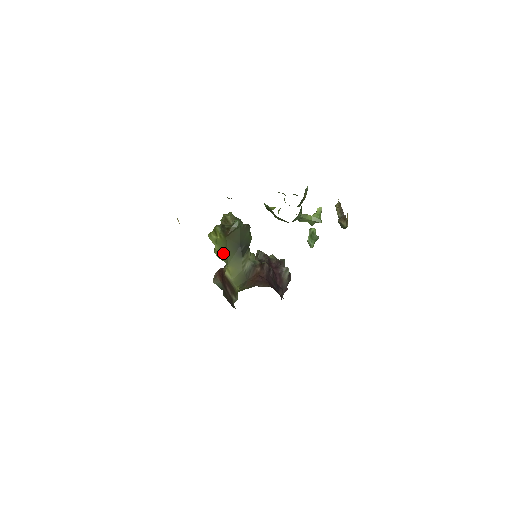
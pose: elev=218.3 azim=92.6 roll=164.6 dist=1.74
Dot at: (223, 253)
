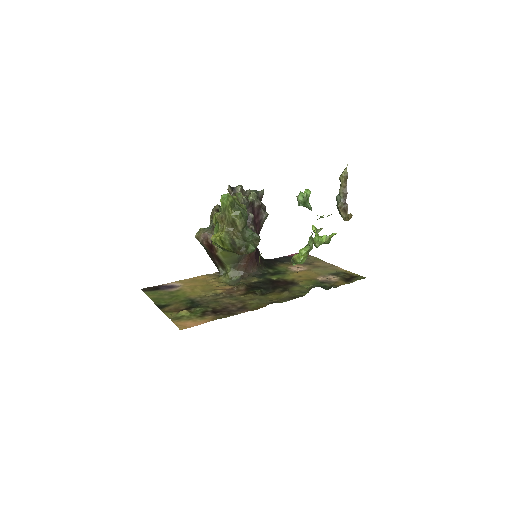
Dot at: occluded
